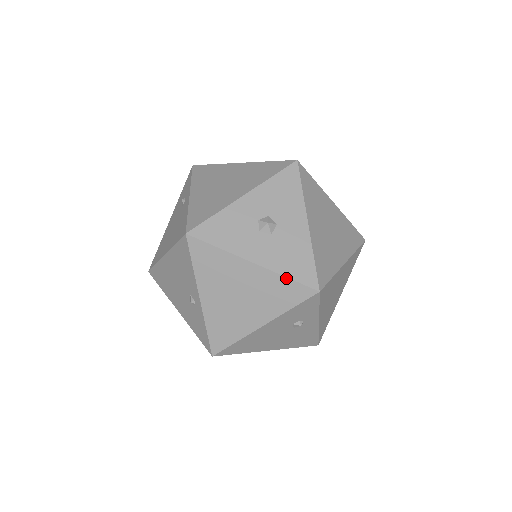
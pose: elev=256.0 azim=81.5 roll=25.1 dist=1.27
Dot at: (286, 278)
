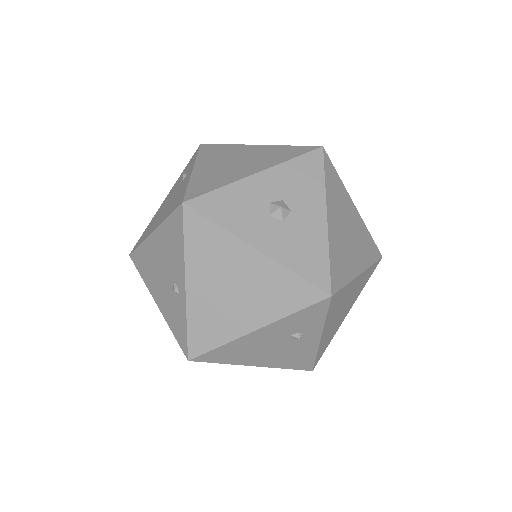
Dot at: (294, 274)
